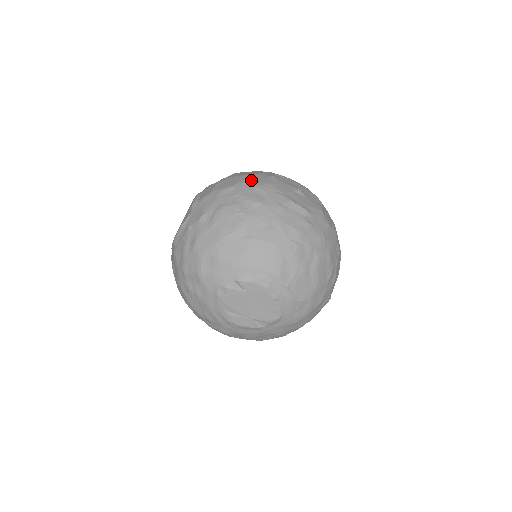
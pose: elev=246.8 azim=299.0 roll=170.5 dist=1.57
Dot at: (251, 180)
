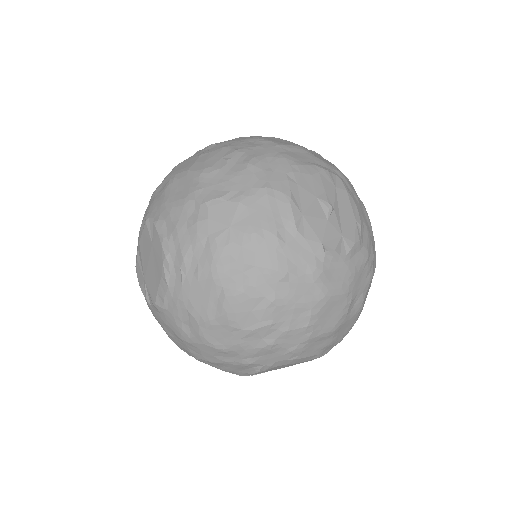
Dot at: (292, 150)
